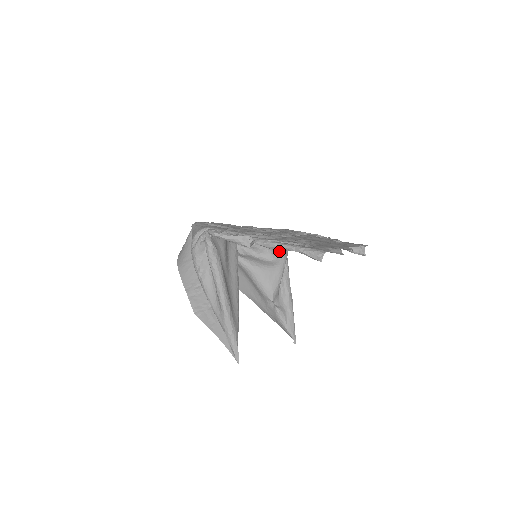
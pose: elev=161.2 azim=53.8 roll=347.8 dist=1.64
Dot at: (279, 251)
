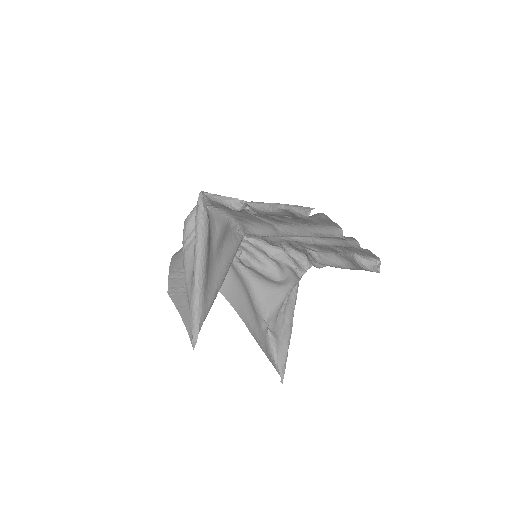
Dot at: (289, 274)
